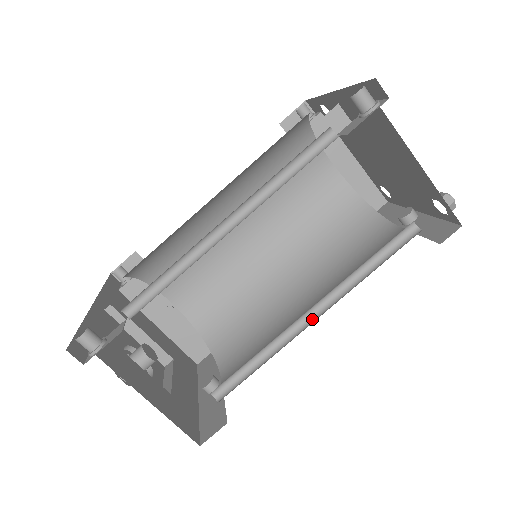
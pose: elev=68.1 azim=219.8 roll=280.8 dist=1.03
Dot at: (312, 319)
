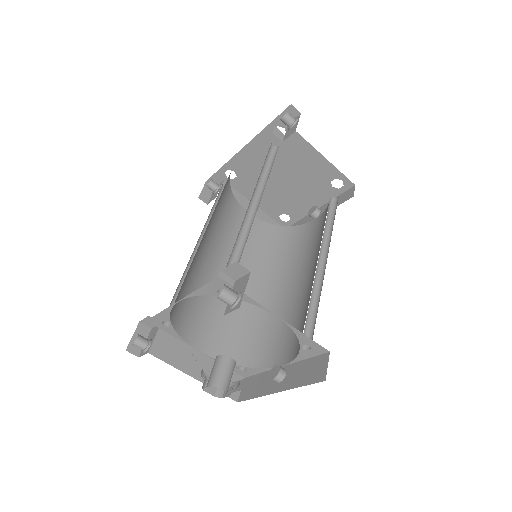
Dot at: (323, 266)
